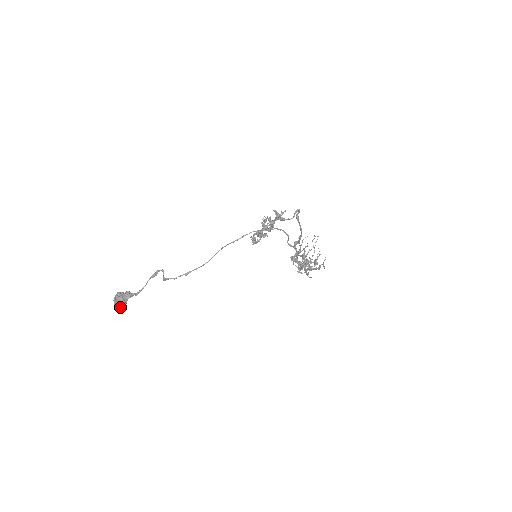
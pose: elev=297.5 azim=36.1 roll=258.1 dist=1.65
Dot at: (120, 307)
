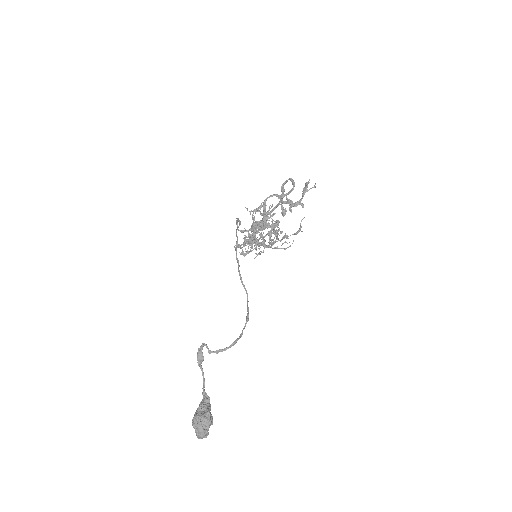
Dot at: occluded
